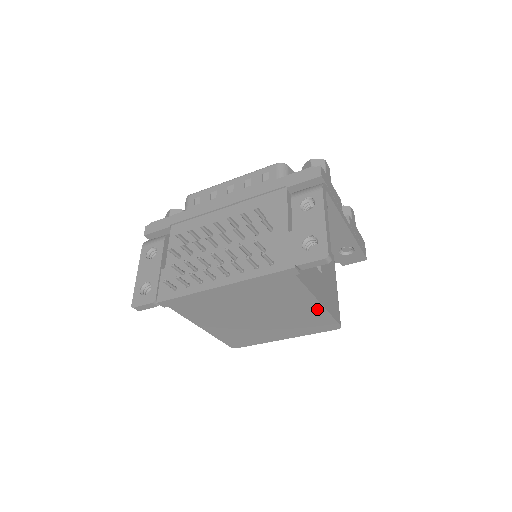
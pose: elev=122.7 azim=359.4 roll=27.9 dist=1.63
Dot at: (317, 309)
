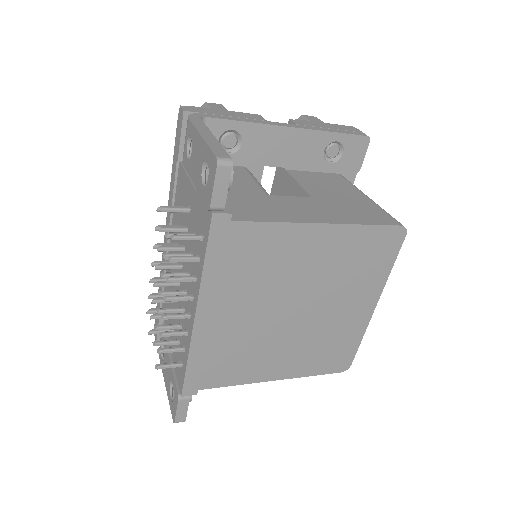
Dot at: (335, 235)
